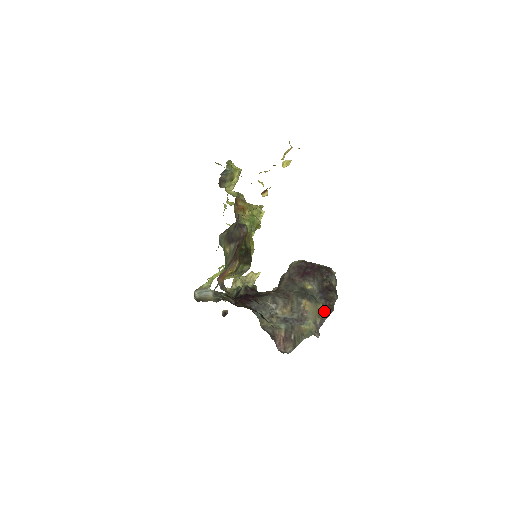
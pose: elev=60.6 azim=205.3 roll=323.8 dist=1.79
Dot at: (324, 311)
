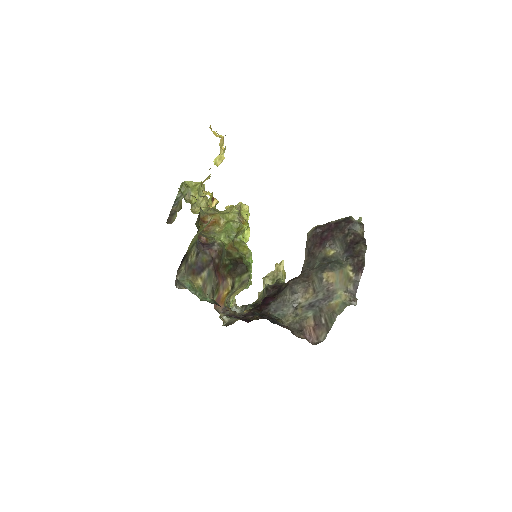
Dot at: (354, 272)
